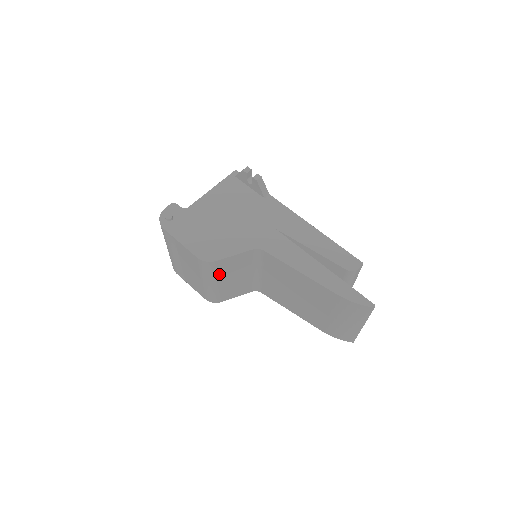
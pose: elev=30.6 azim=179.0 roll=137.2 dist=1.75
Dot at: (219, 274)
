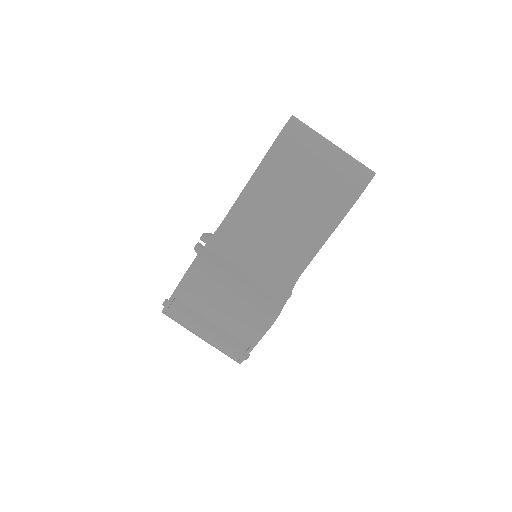
Dot at: (224, 270)
